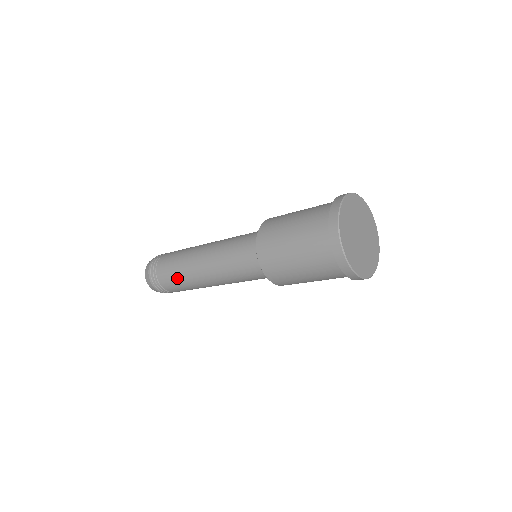
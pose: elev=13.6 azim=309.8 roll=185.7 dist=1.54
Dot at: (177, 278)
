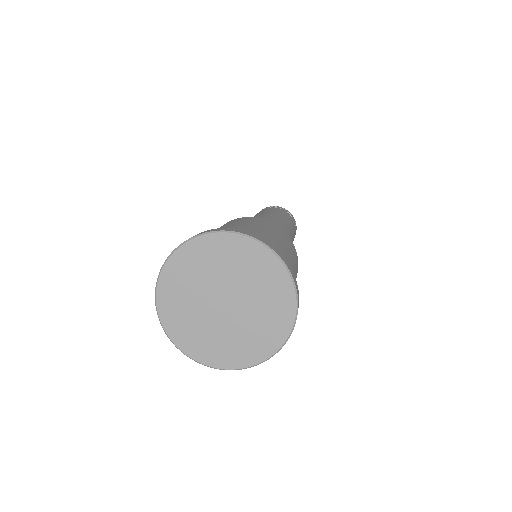
Dot at: occluded
